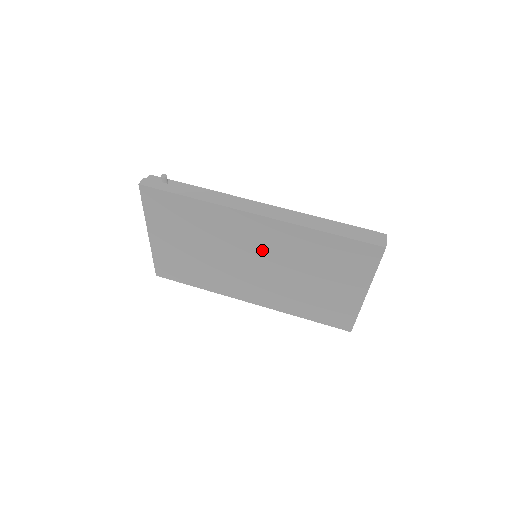
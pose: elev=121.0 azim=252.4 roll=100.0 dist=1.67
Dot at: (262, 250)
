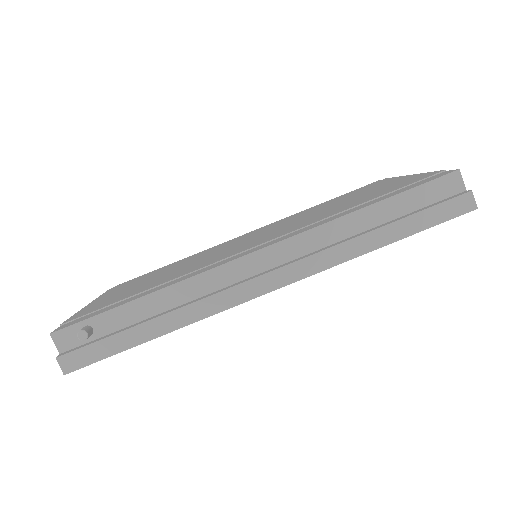
Dot at: occluded
